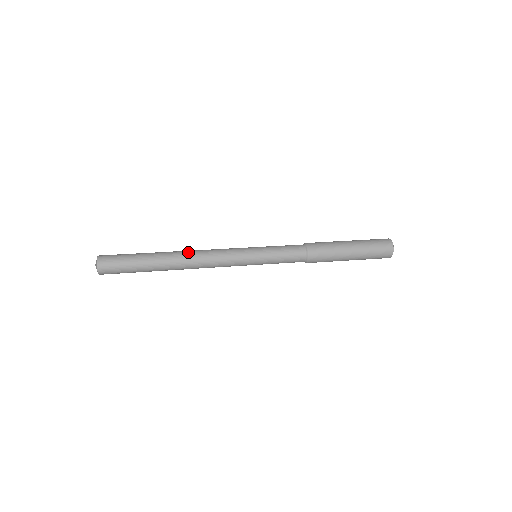
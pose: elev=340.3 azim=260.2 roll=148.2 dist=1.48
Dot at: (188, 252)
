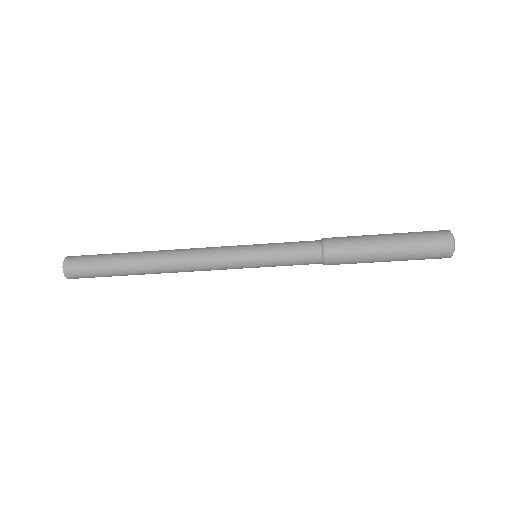
Dot at: occluded
